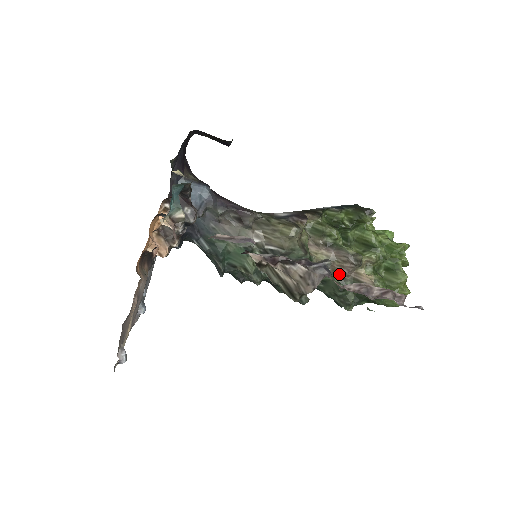
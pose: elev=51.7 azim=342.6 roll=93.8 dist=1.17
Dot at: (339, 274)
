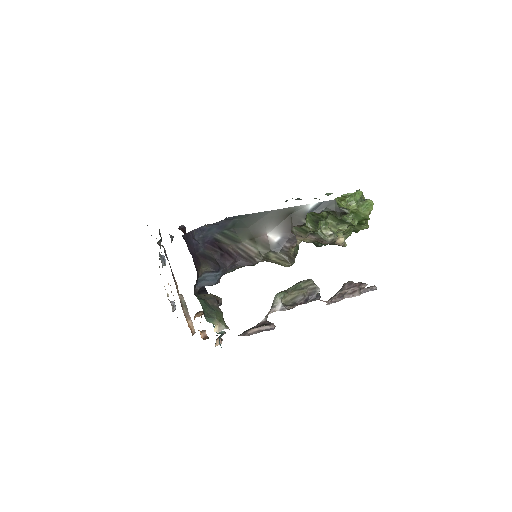
Dot at: (318, 241)
